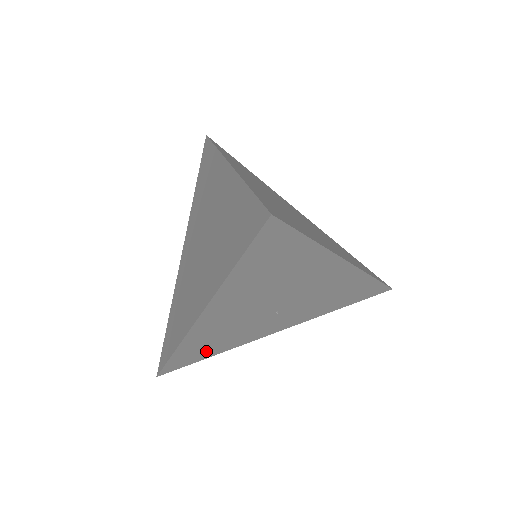
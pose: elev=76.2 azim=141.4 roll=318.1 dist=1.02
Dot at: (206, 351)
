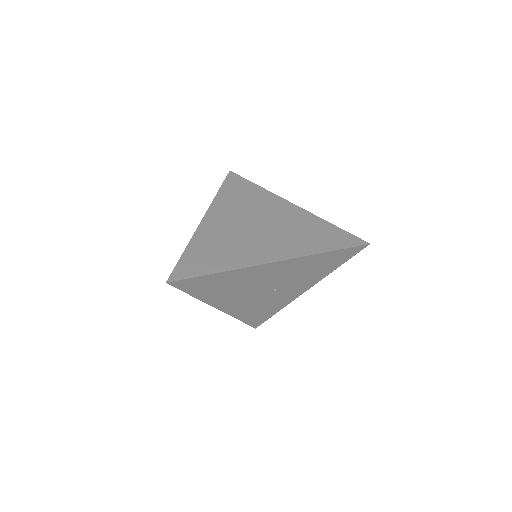
Dot at: (265, 313)
